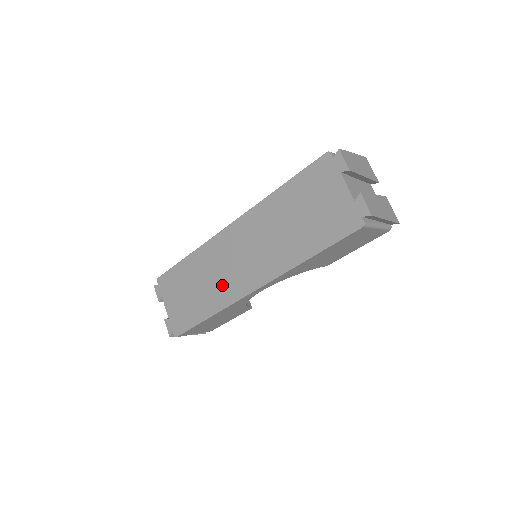
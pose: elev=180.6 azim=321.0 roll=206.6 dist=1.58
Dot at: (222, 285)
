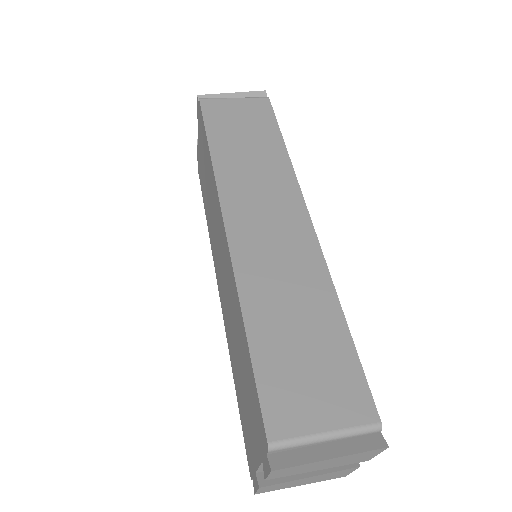
Dot at: (212, 232)
